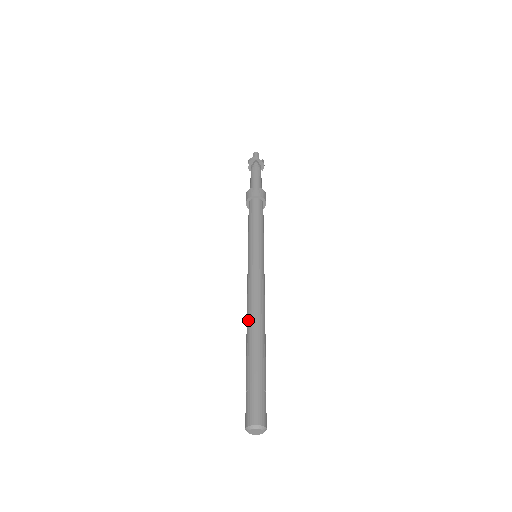
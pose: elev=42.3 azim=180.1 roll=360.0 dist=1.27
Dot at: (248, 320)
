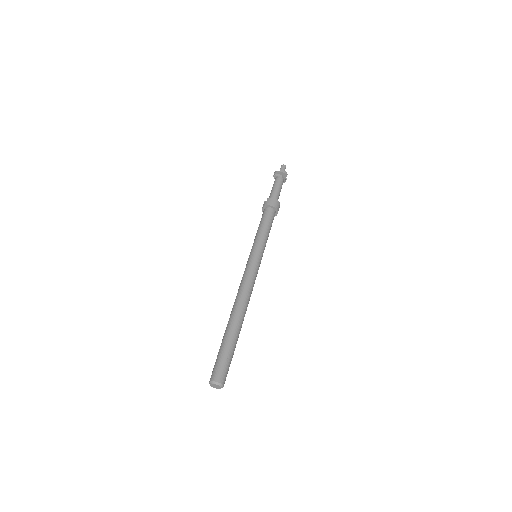
Dot at: occluded
